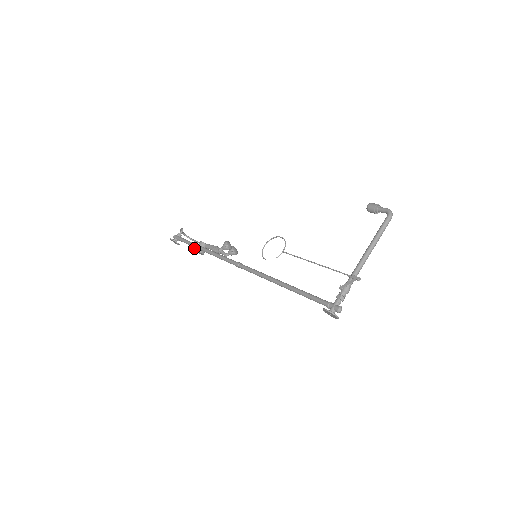
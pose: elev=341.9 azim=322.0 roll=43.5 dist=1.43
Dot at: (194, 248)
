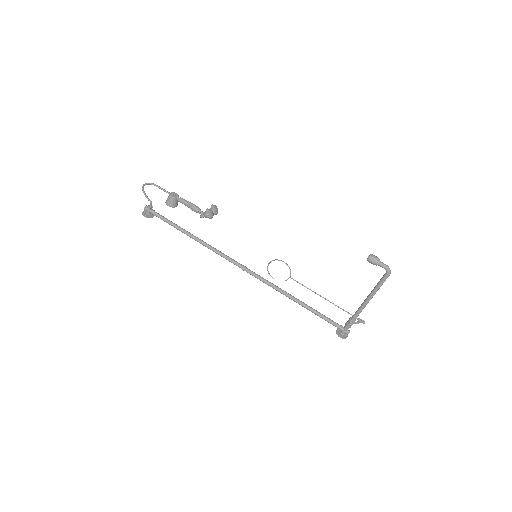
Dot at: (167, 205)
